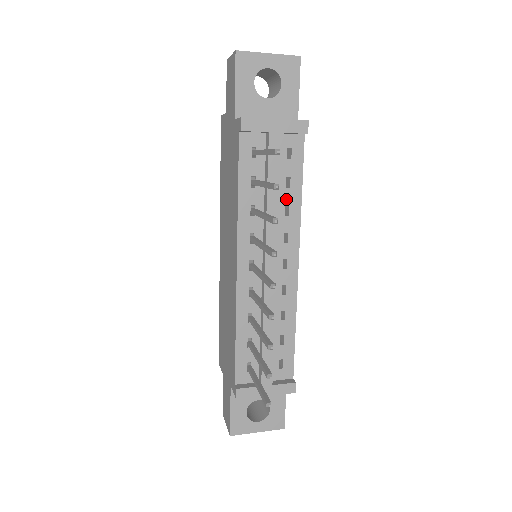
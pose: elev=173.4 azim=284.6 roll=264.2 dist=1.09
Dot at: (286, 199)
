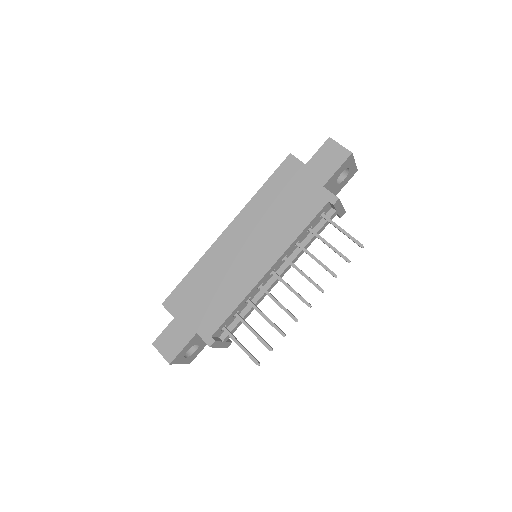
Dot at: occluded
